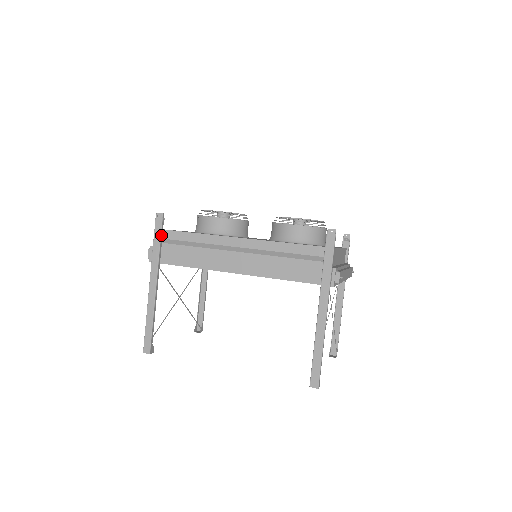
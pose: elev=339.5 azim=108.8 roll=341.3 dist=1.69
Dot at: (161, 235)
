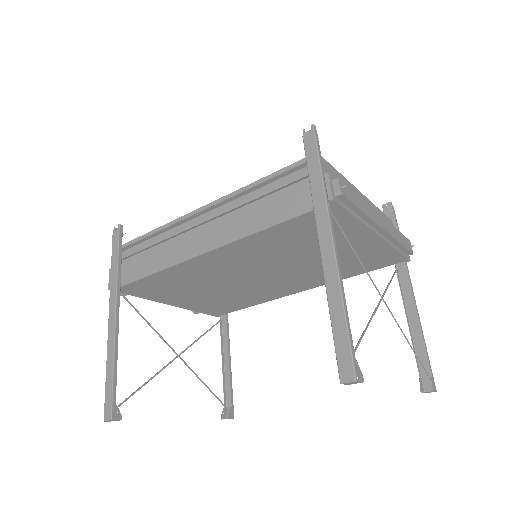
Dot at: (119, 250)
